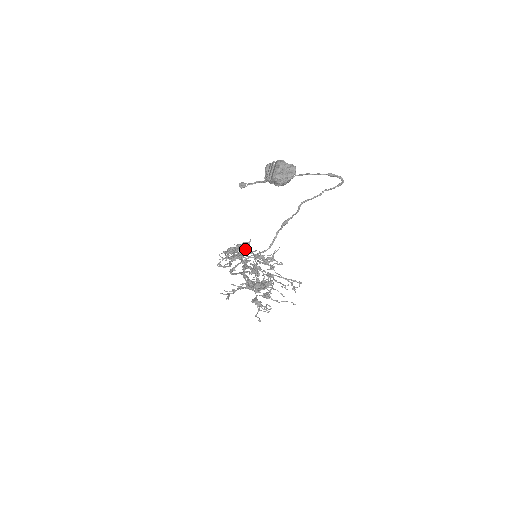
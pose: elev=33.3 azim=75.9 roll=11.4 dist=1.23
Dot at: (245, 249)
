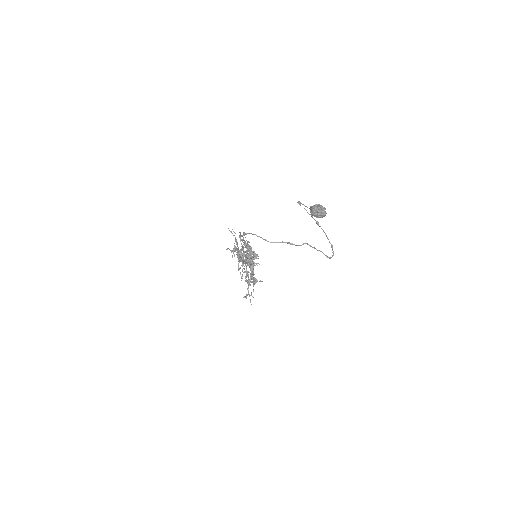
Dot at: occluded
